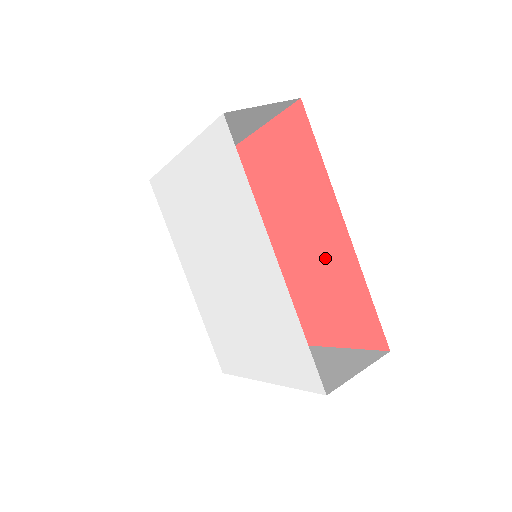
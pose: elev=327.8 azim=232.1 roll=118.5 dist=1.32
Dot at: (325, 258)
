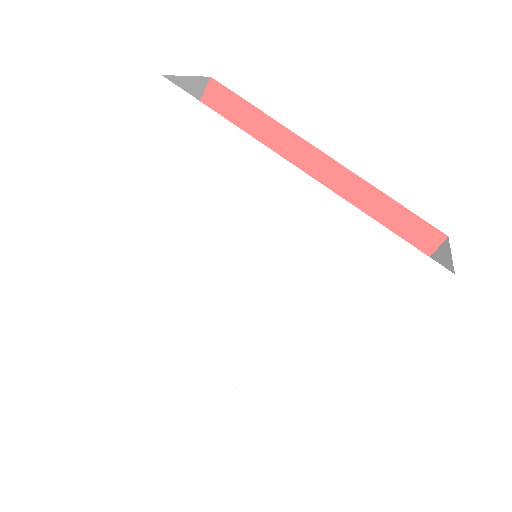
Dot at: occluded
